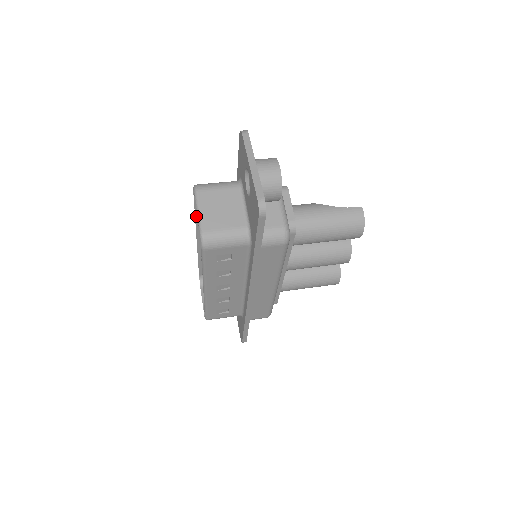
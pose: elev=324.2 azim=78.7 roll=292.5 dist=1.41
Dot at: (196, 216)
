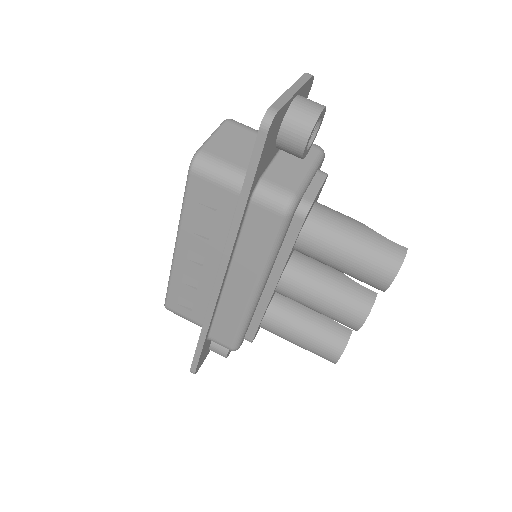
Dot at: occluded
